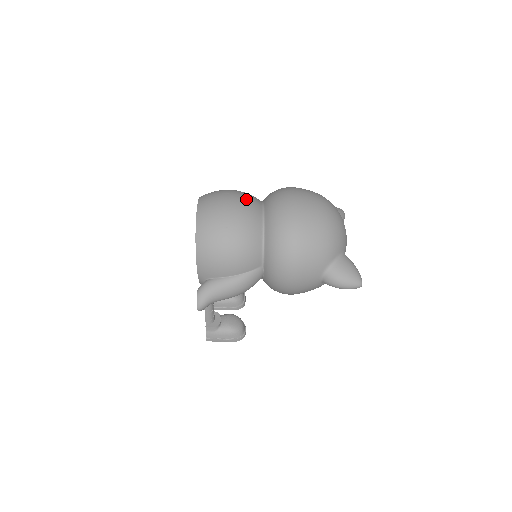
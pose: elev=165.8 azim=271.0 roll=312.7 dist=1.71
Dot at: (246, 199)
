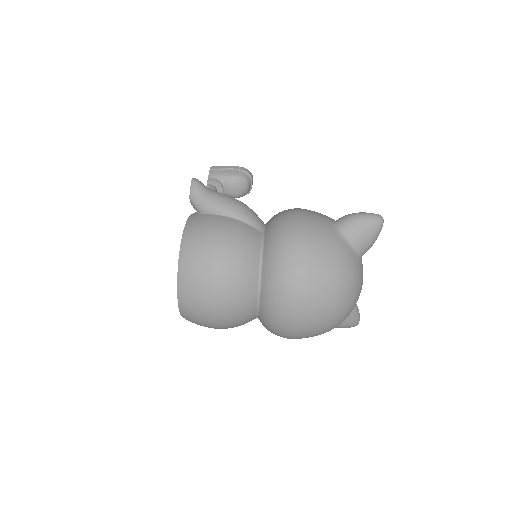
Dot at: (237, 300)
